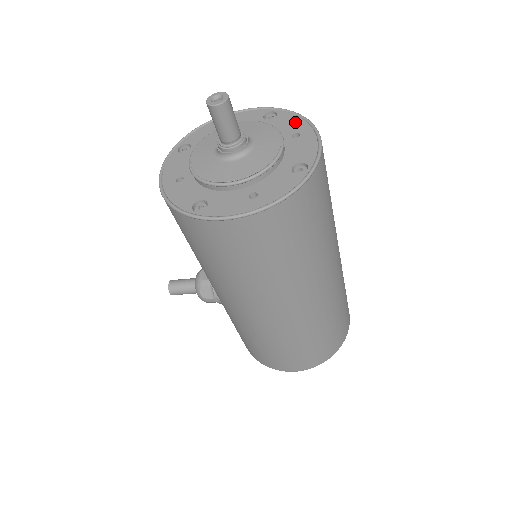
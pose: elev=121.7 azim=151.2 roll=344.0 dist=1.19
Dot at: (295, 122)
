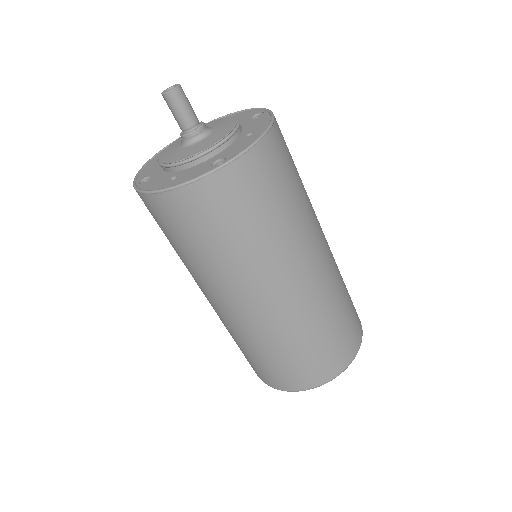
Dot at: (263, 123)
